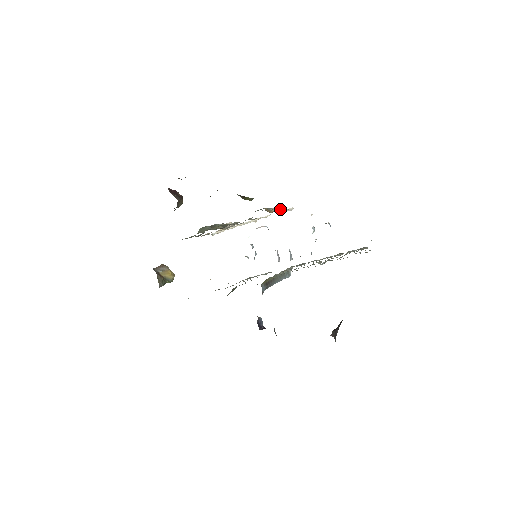
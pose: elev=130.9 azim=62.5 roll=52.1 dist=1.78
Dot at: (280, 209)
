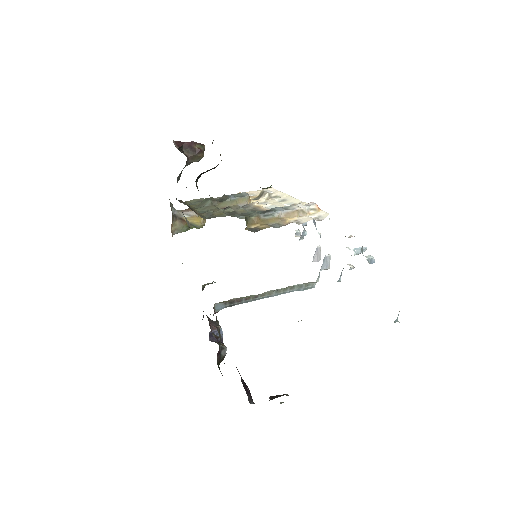
Dot at: (313, 209)
